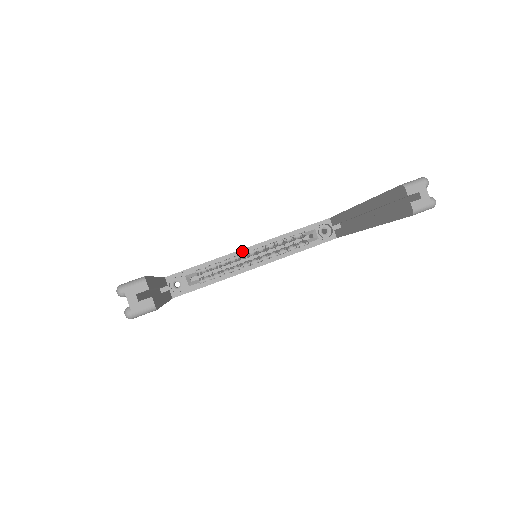
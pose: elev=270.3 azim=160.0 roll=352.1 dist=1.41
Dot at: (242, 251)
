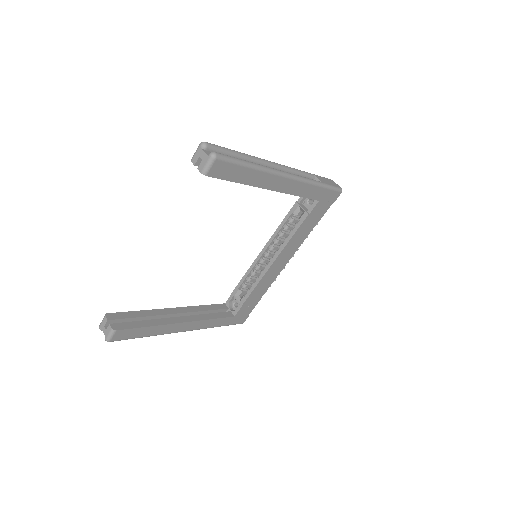
Dot at: (259, 256)
